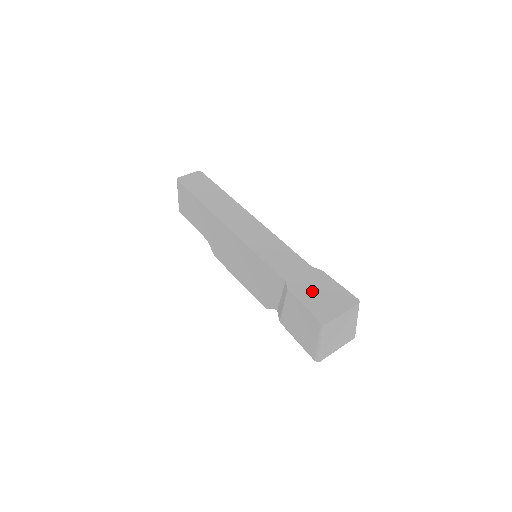
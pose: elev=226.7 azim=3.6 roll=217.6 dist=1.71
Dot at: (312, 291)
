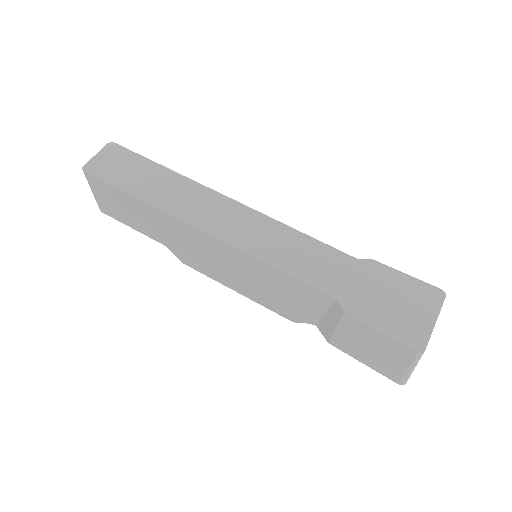
Dot at: (378, 302)
